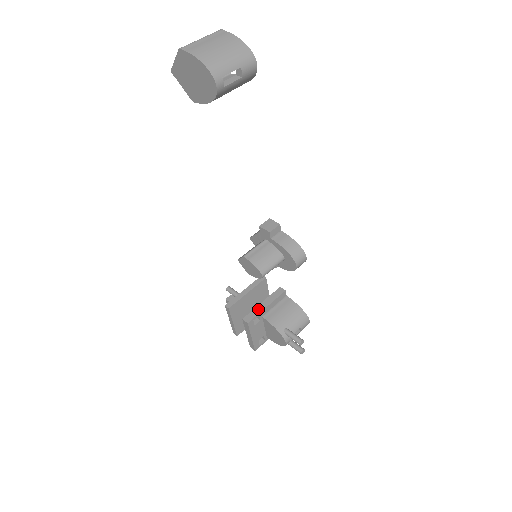
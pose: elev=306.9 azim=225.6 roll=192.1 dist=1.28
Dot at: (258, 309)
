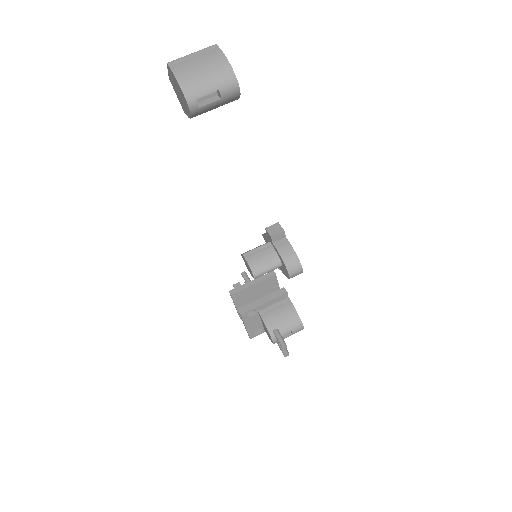
Dot at: (255, 303)
